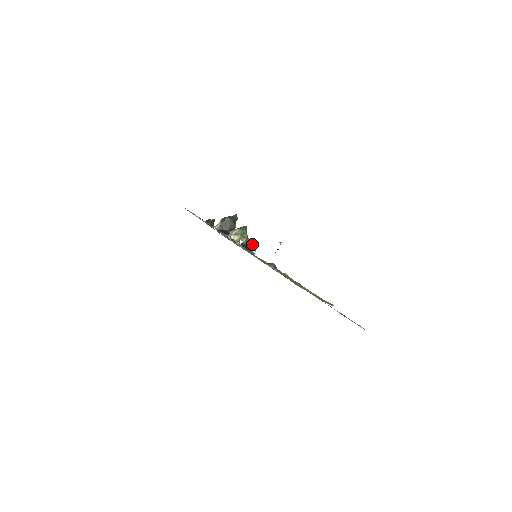
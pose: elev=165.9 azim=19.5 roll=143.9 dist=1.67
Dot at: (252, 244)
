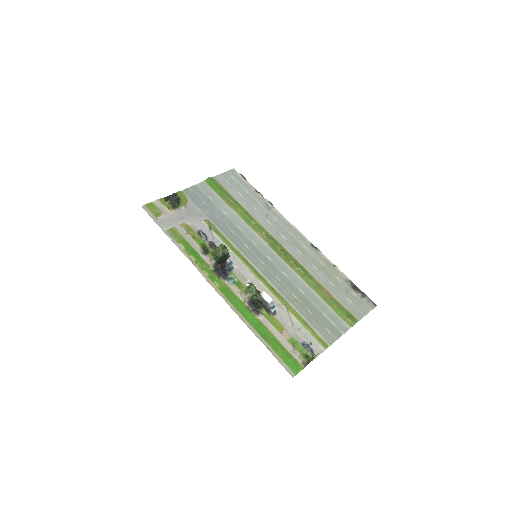
Dot at: (269, 304)
